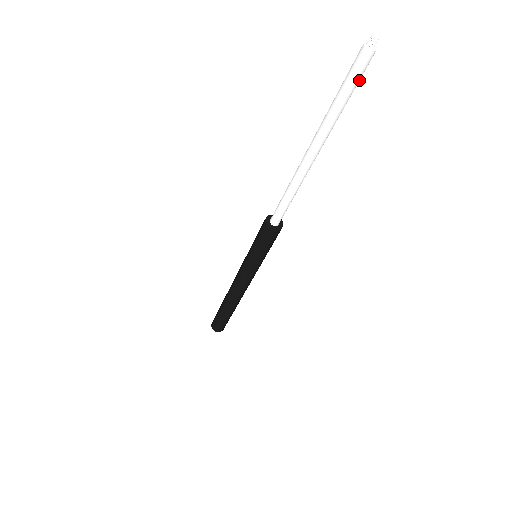
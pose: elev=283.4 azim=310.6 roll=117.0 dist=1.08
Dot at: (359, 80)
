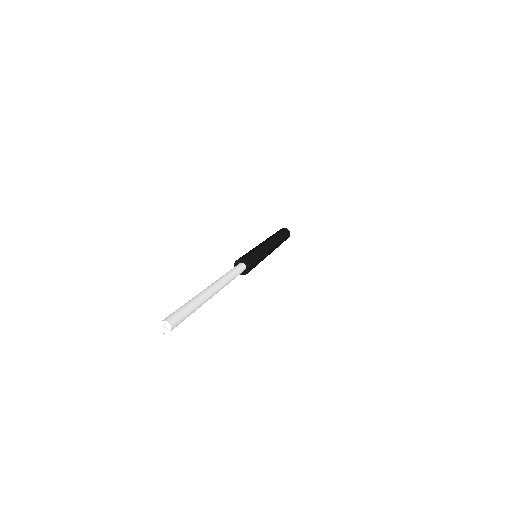
Dot at: occluded
